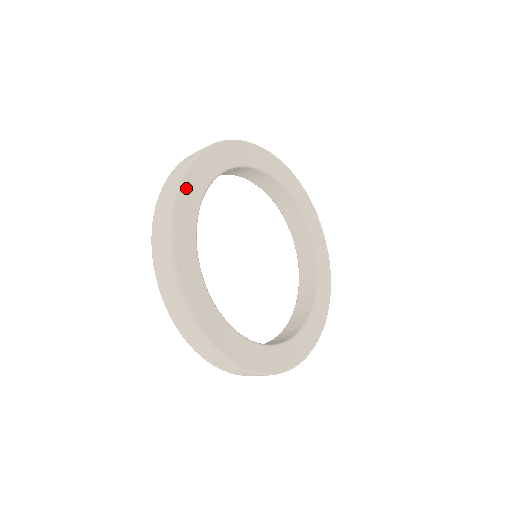
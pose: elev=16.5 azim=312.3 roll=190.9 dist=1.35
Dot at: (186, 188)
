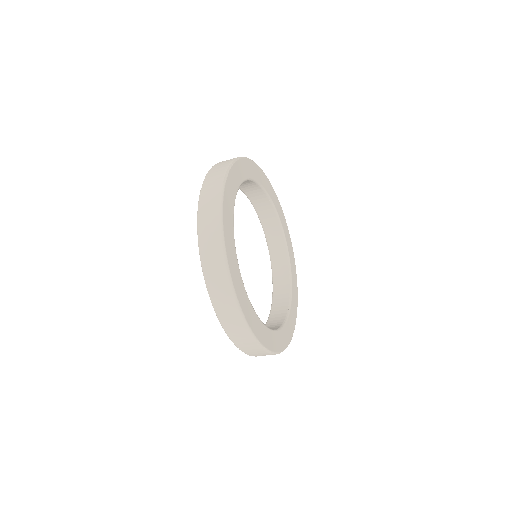
Dot at: (254, 166)
